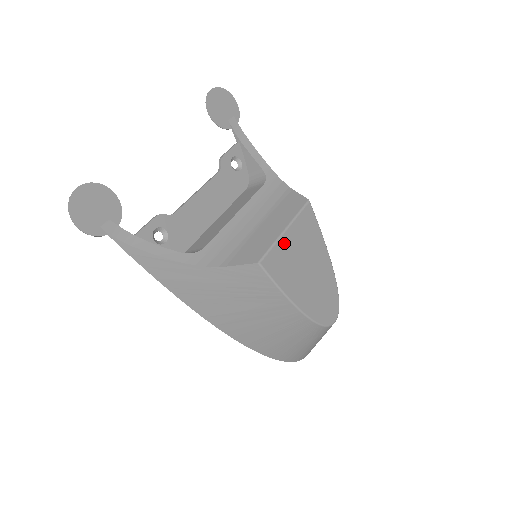
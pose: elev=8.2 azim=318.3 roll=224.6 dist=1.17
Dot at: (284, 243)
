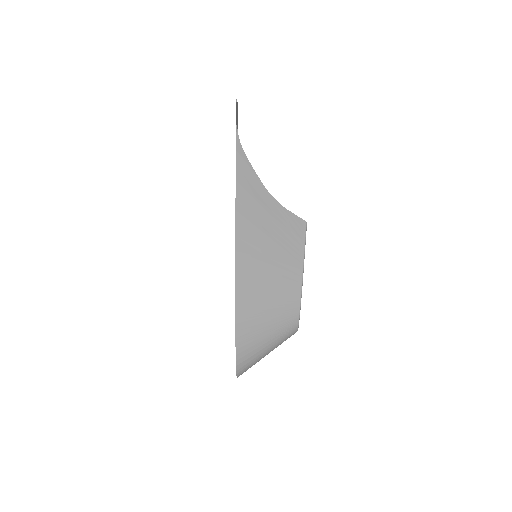
Dot at: occluded
